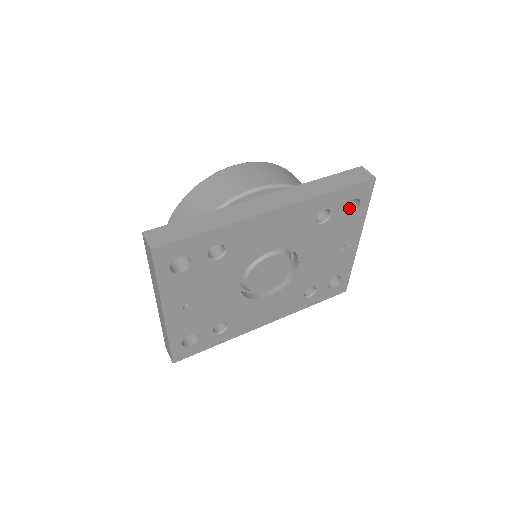
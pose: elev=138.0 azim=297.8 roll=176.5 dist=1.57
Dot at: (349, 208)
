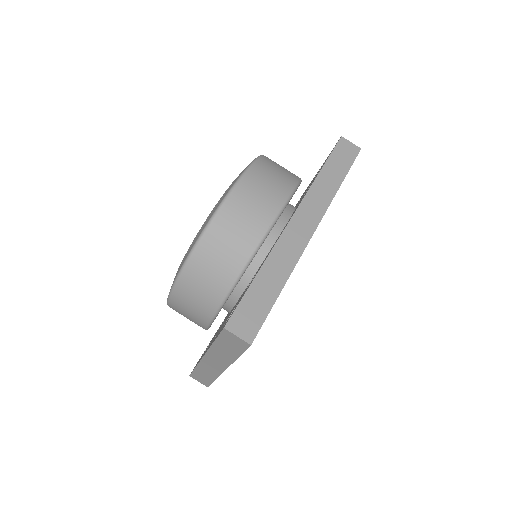
Dot at: occluded
